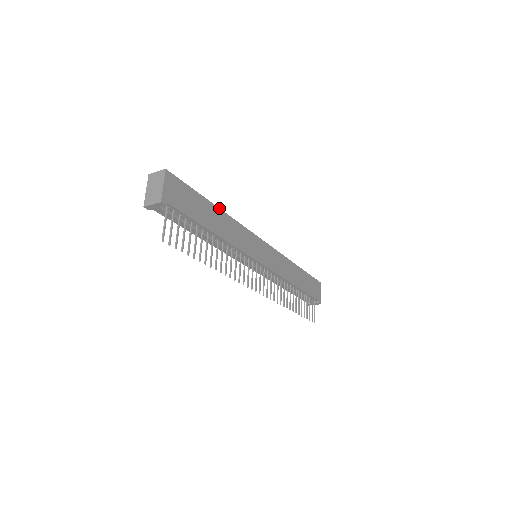
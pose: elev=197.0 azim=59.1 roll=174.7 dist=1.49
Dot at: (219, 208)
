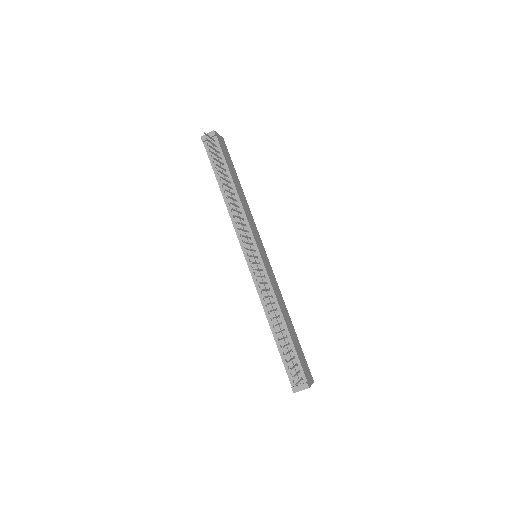
Dot at: (243, 192)
